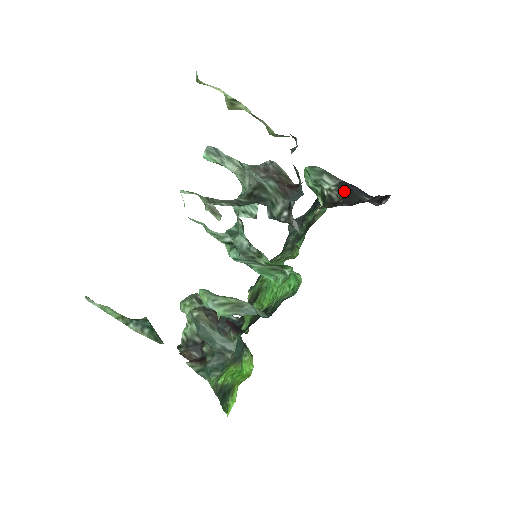
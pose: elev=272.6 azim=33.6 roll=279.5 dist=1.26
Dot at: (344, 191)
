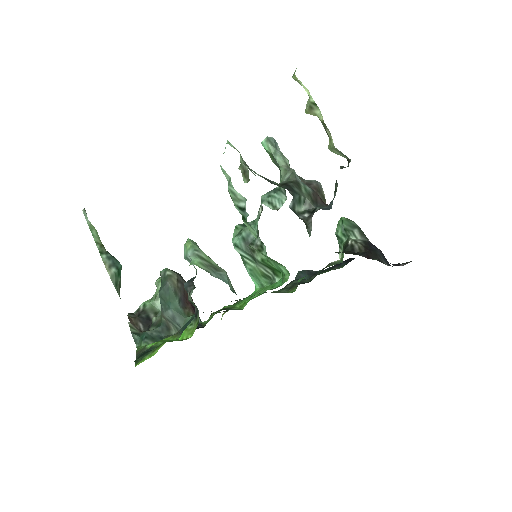
Dot at: (368, 247)
